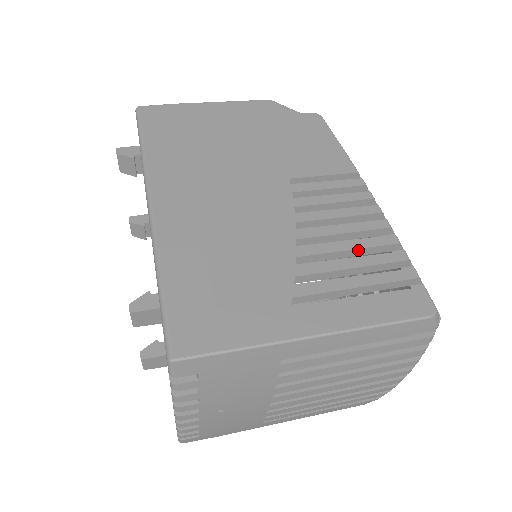
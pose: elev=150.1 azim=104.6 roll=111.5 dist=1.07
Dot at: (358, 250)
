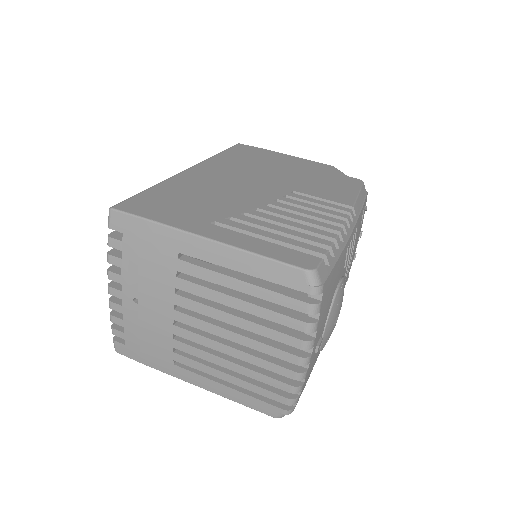
Dot at: (296, 229)
